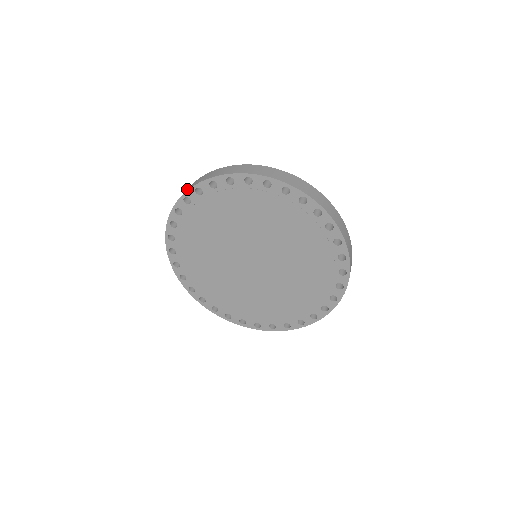
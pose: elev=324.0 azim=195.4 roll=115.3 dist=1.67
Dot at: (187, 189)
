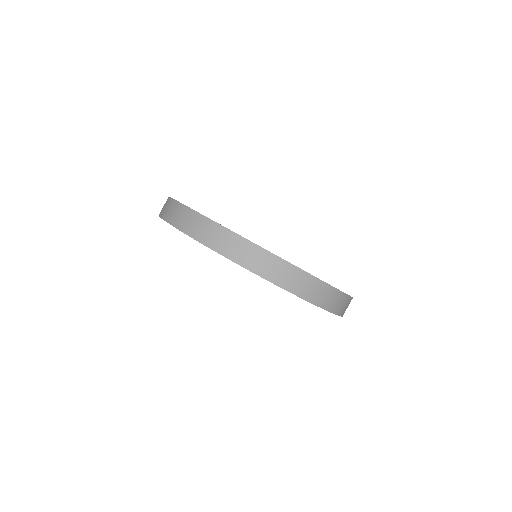
Dot at: (239, 255)
